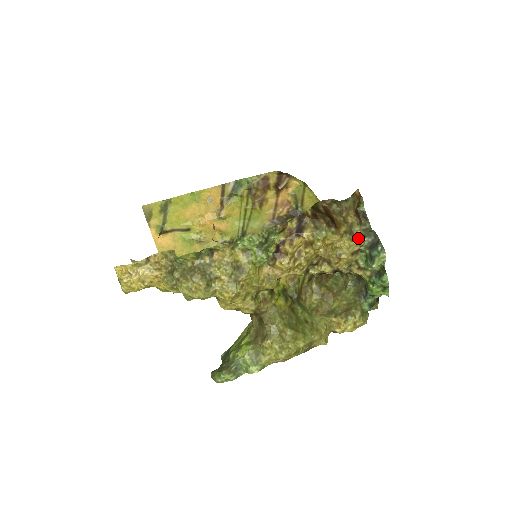
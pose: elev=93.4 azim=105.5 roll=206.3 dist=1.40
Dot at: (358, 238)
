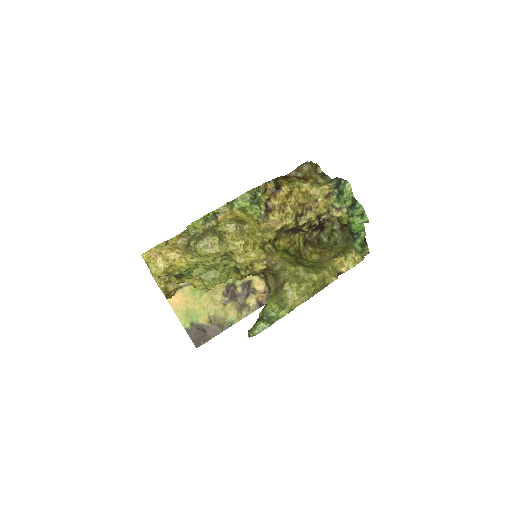
Dot at: (325, 184)
